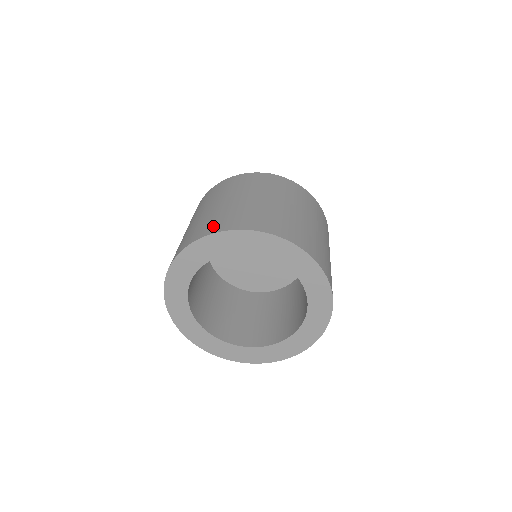
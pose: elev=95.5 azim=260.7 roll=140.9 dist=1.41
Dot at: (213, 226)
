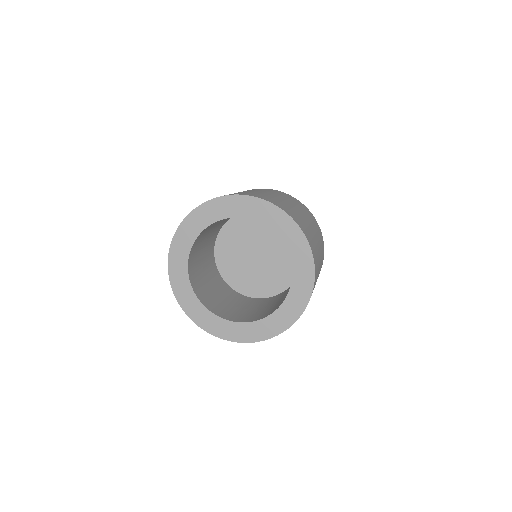
Dot at: occluded
